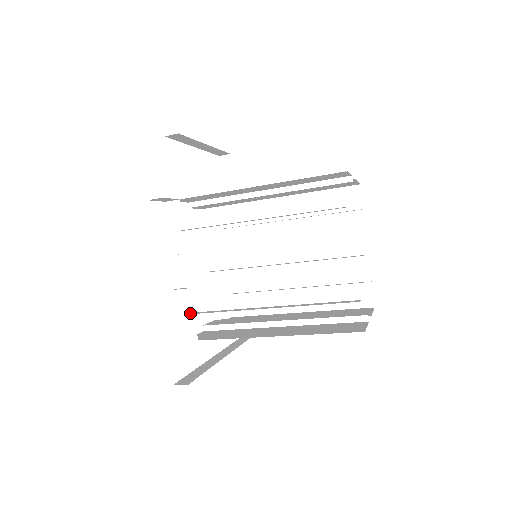
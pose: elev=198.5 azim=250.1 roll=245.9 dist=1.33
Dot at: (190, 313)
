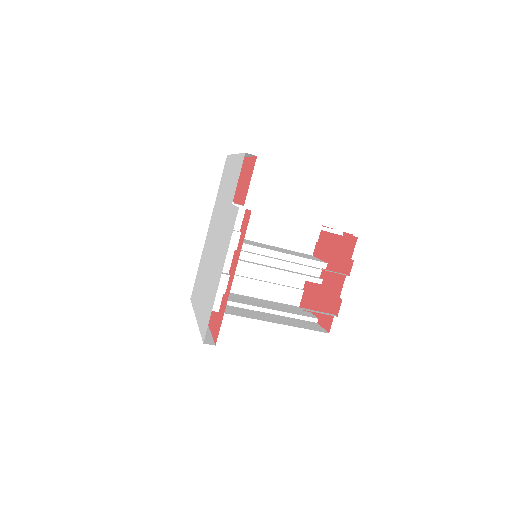
Dot at: (223, 292)
